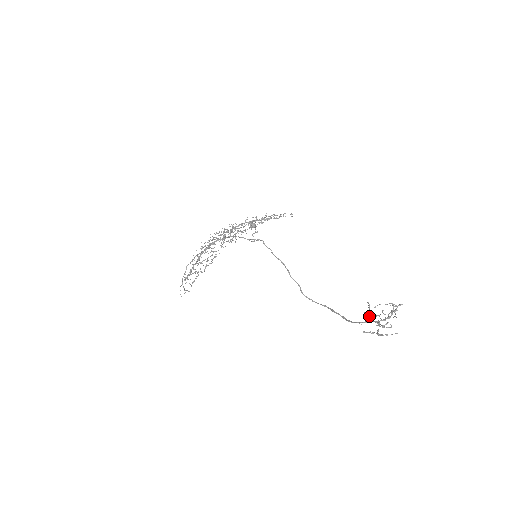
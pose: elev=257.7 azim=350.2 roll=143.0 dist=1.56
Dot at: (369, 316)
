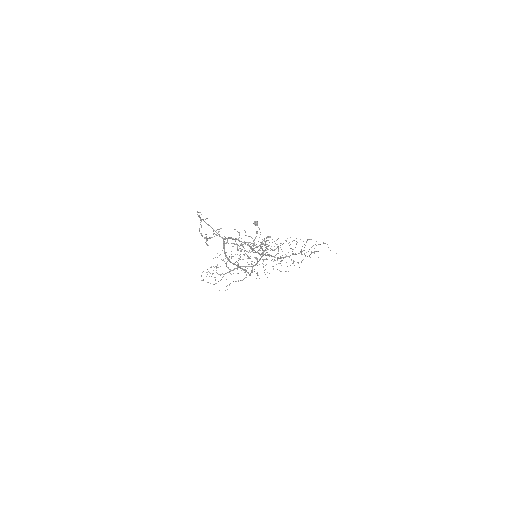
Dot at: (232, 243)
